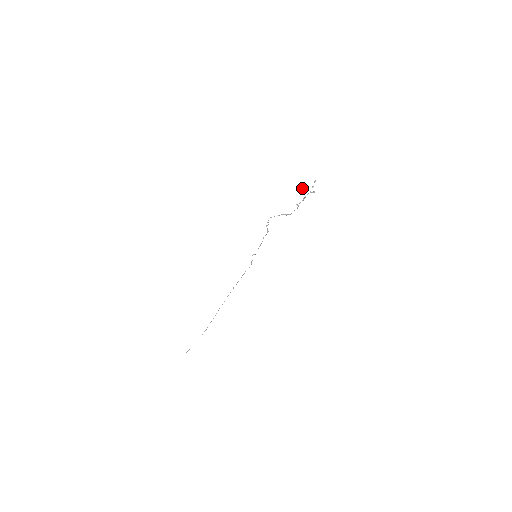
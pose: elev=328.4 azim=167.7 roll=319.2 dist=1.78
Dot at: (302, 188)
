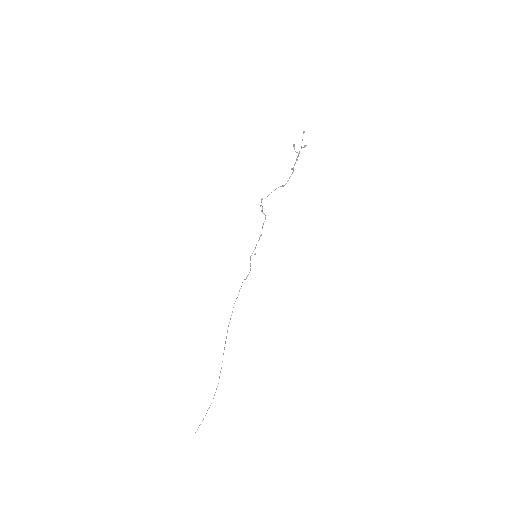
Dot at: (293, 145)
